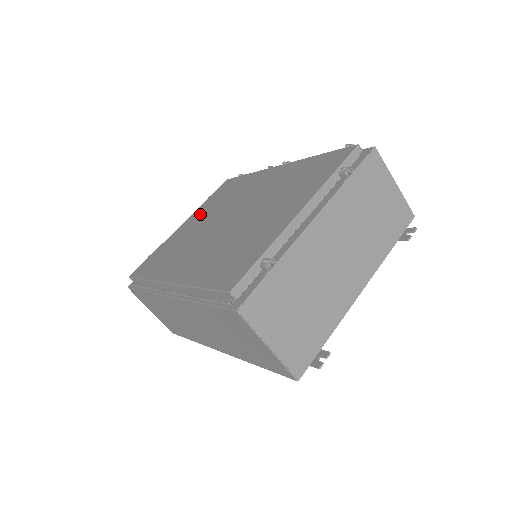
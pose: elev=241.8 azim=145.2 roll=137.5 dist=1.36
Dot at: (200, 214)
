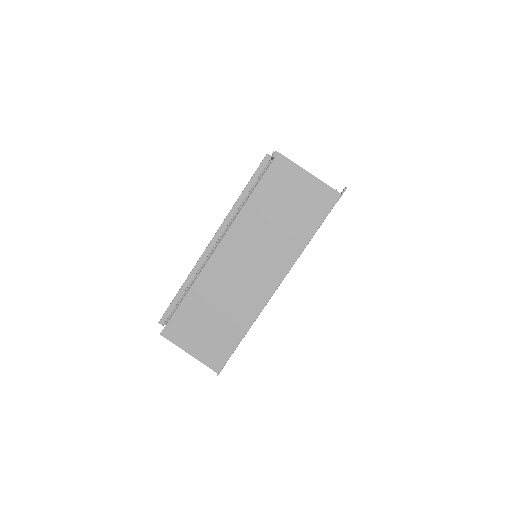
Dot at: occluded
